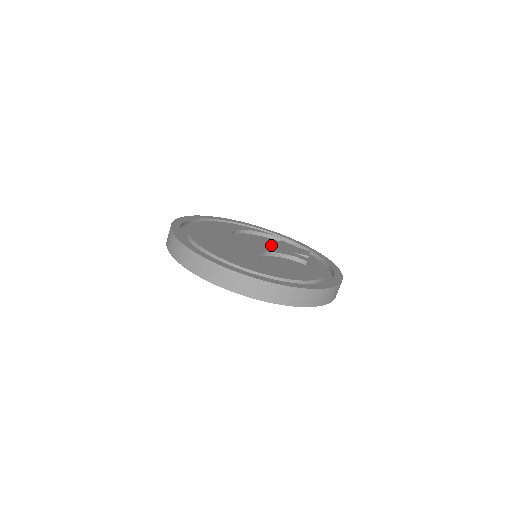
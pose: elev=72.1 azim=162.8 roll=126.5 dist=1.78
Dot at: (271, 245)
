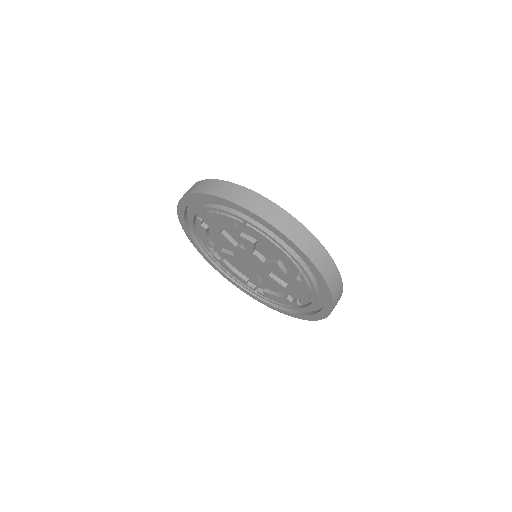
Dot at: occluded
